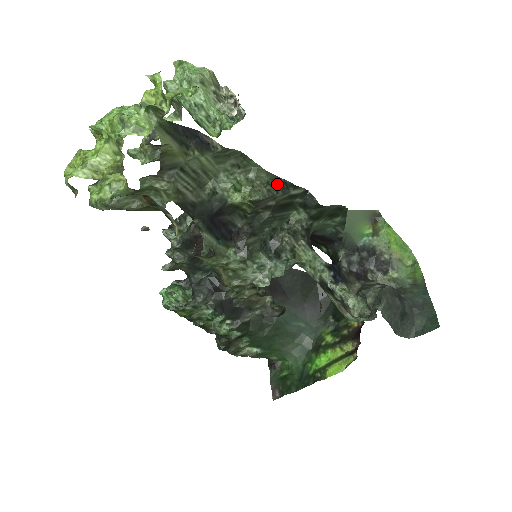
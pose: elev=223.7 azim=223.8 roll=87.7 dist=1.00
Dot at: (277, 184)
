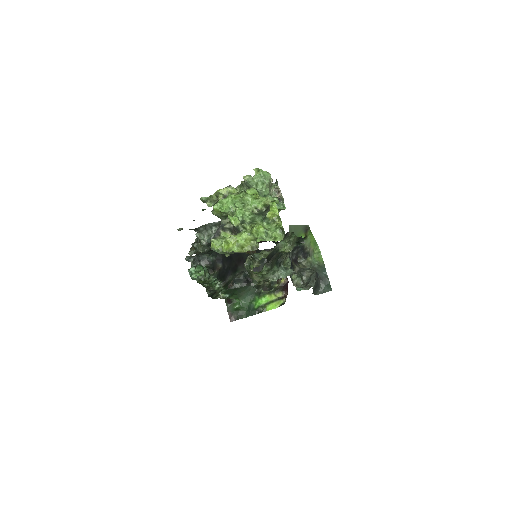
Dot at: occluded
